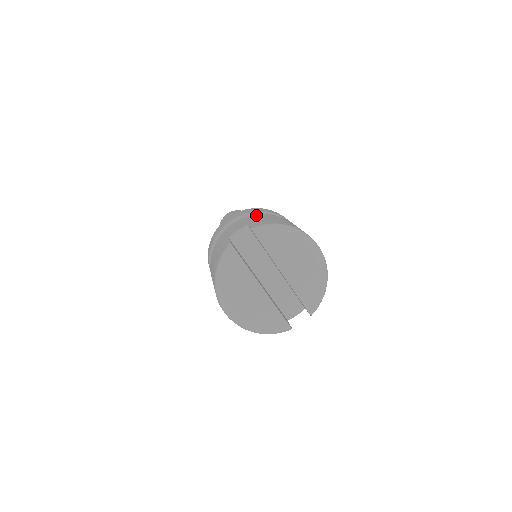
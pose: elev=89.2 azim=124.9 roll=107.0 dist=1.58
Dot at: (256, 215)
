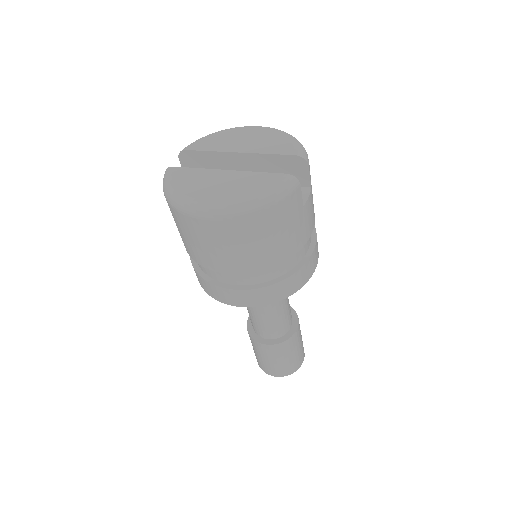
Dot at: occluded
